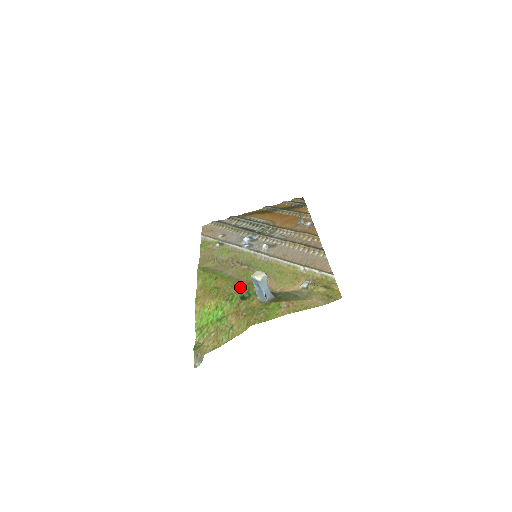
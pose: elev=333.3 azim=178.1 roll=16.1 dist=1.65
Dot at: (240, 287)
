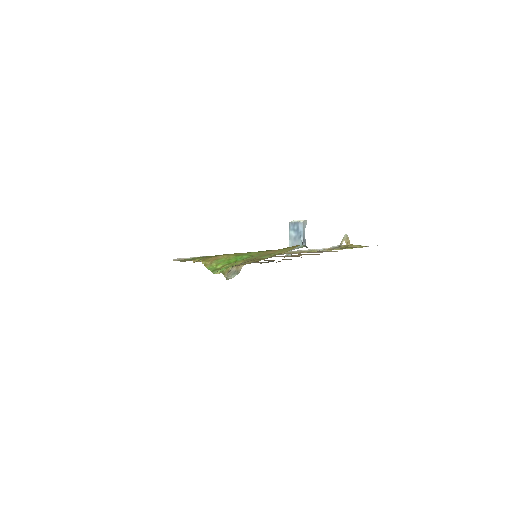
Dot at: occluded
